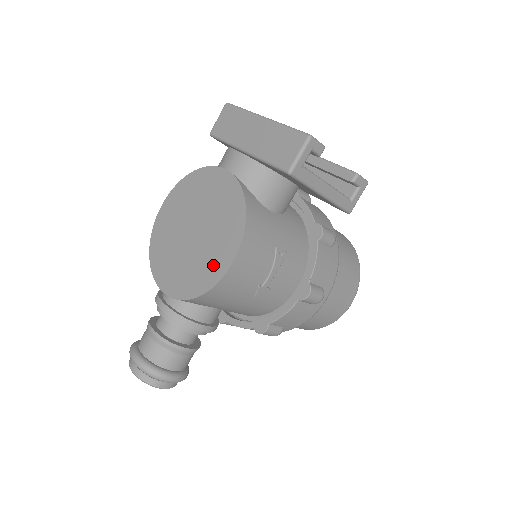
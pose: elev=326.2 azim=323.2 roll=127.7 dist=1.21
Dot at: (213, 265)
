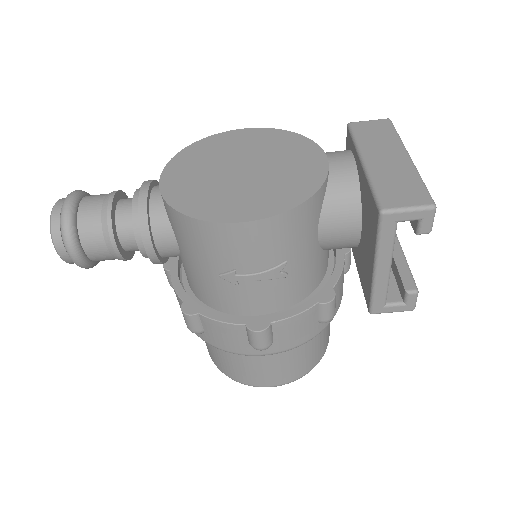
Dot at: (226, 206)
